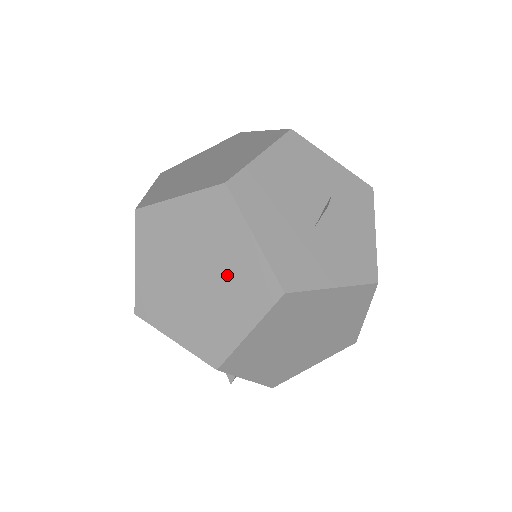
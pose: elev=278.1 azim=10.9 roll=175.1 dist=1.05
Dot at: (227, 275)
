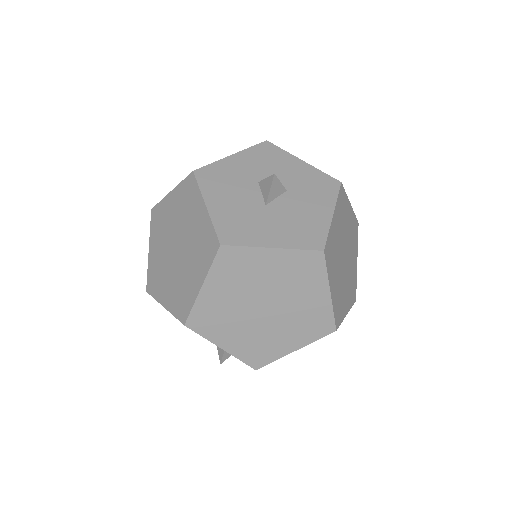
Dot at: (192, 241)
